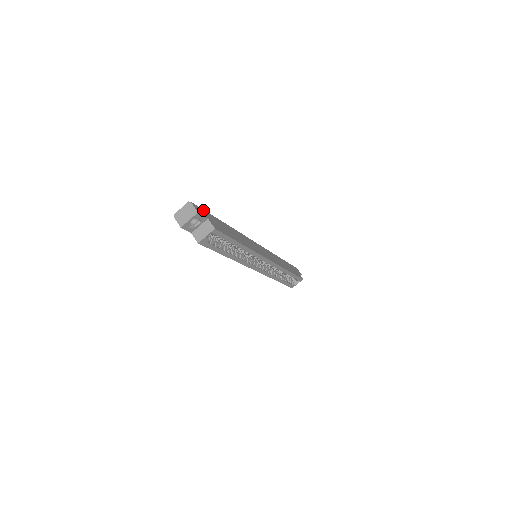
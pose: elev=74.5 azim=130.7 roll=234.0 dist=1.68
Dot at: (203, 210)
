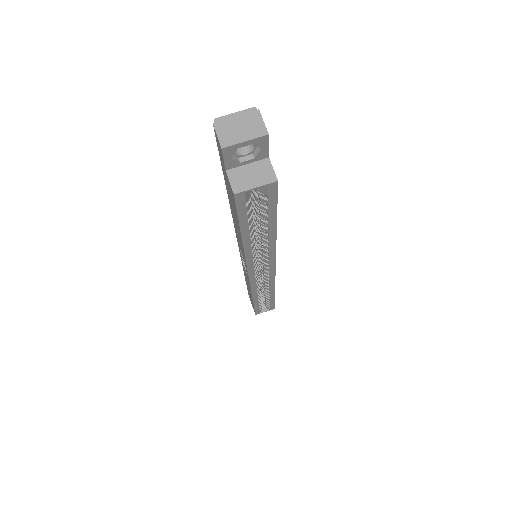
Dot at: occluded
